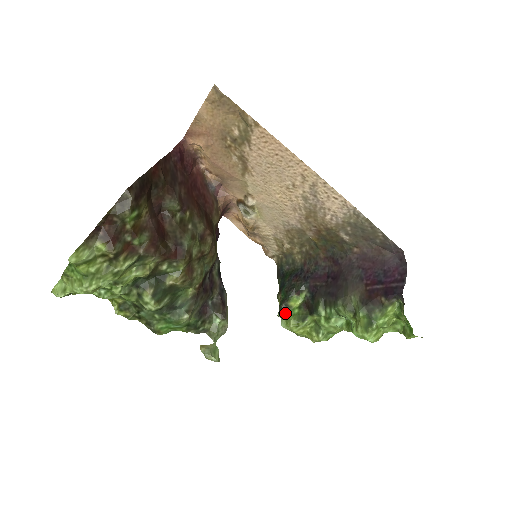
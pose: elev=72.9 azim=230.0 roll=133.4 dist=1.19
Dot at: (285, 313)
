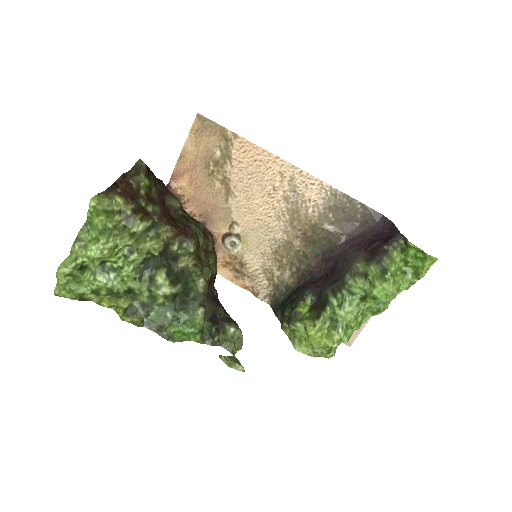
Dot at: (297, 320)
